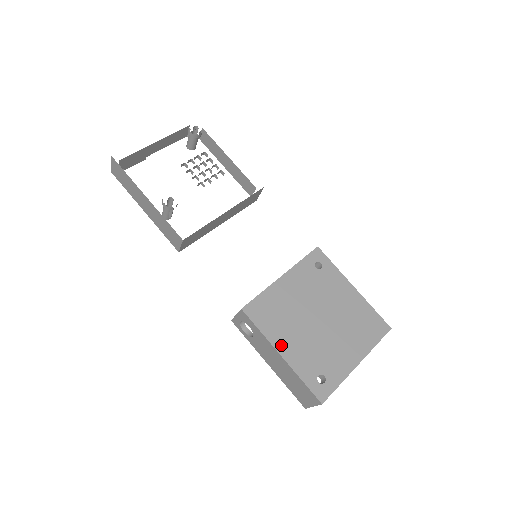
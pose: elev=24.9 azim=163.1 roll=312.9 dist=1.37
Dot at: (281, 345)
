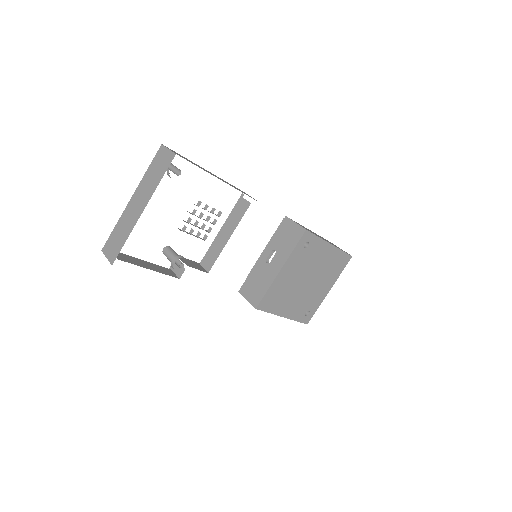
Dot at: (283, 312)
